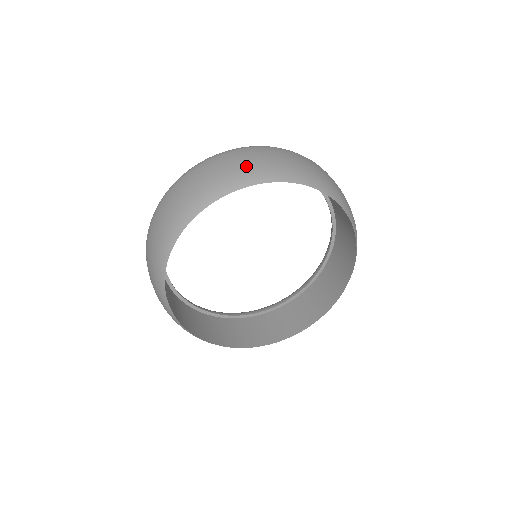
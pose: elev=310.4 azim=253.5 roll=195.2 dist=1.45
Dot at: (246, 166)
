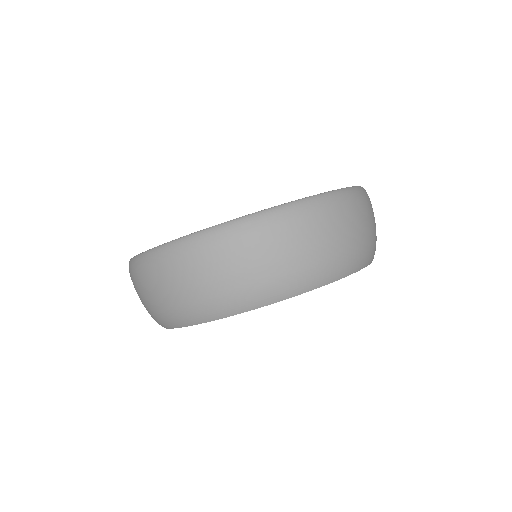
Dot at: (256, 280)
